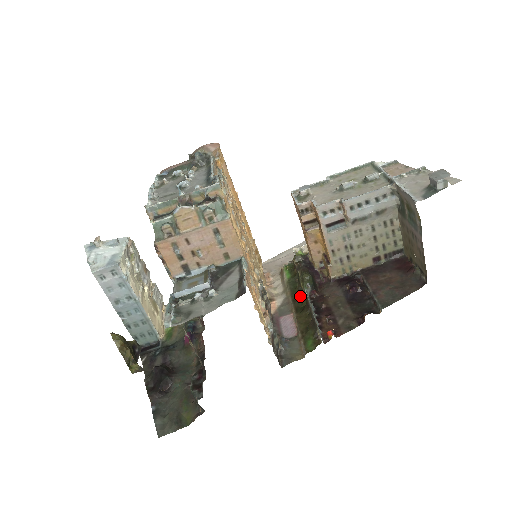
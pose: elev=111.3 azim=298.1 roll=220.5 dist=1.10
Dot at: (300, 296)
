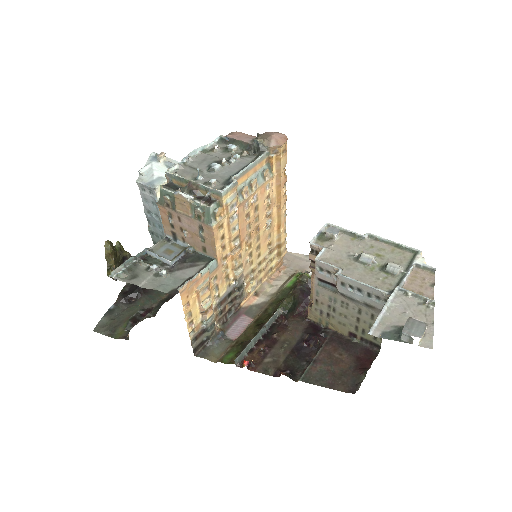
Dot at: (273, 311)
